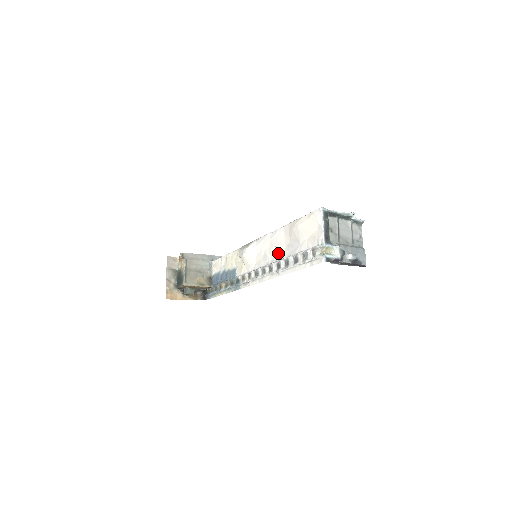
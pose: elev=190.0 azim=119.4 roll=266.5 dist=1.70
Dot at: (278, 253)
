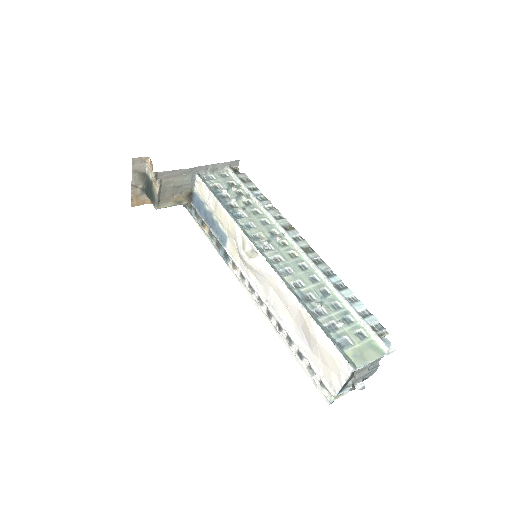
Dot at: (283, 314)
